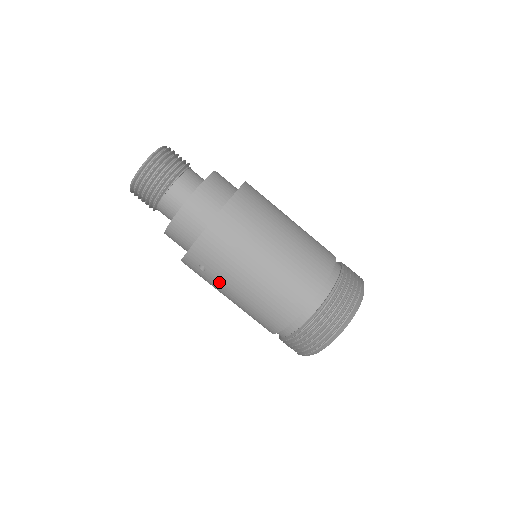
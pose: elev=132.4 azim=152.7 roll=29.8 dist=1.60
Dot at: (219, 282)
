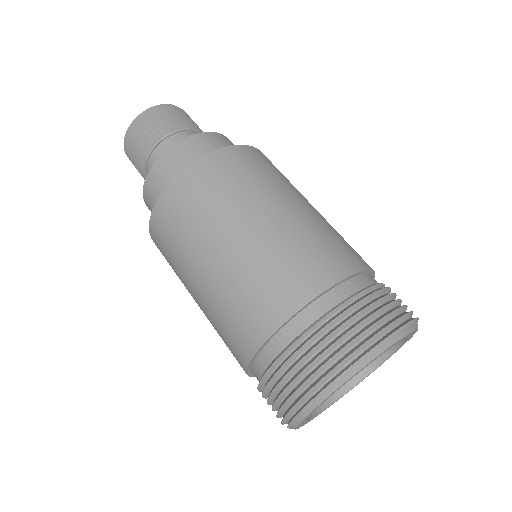
Dot at: occluded
